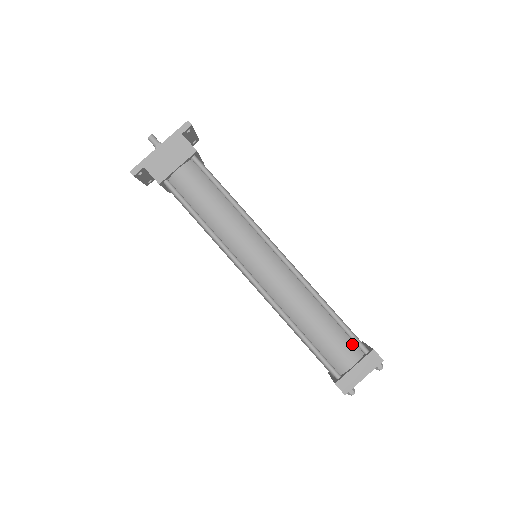
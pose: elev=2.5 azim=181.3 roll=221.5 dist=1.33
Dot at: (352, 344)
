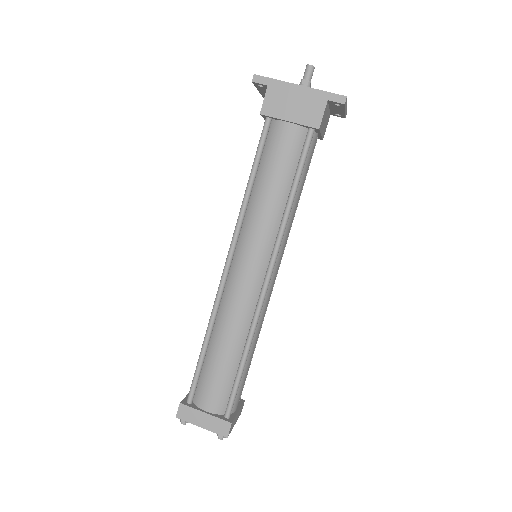
Dot at: (226, 399)
